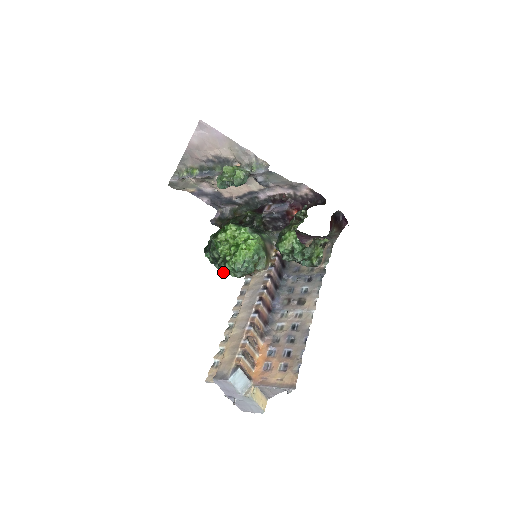
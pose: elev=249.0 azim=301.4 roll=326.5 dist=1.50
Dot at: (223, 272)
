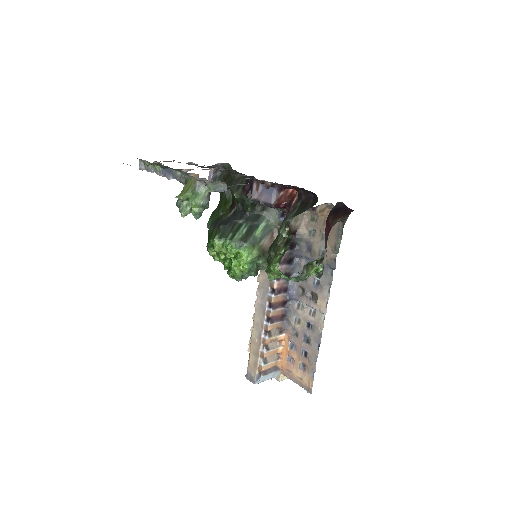
Dot at: occluded
